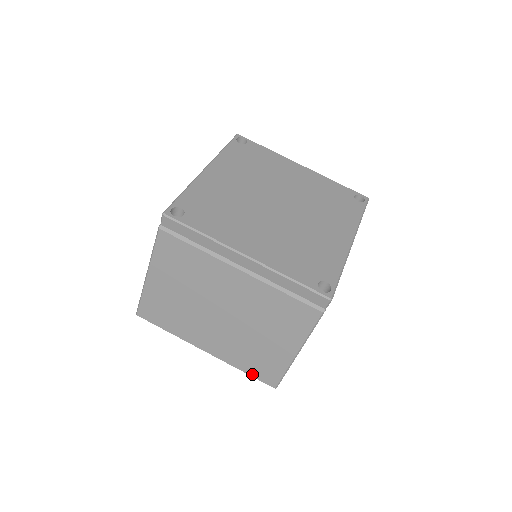
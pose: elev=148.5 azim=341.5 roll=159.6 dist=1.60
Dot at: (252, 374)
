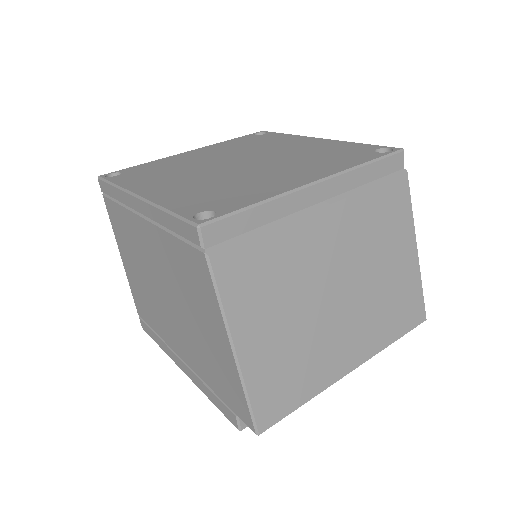
Dot at: (403, 332)
